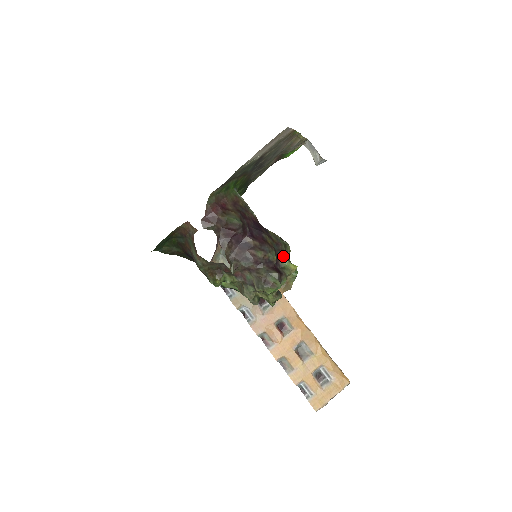
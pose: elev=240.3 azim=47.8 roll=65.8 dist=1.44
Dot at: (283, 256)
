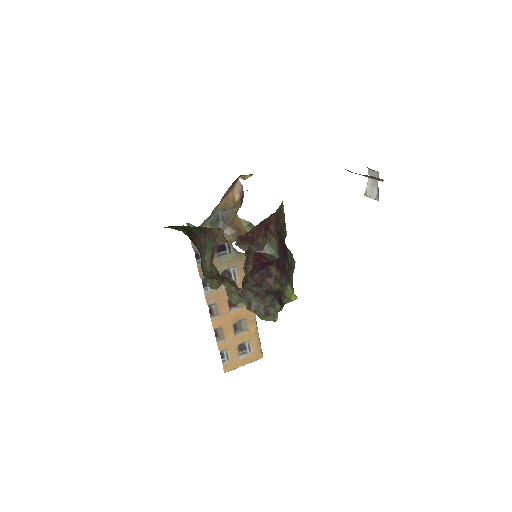
Dot at: (290, 284)
